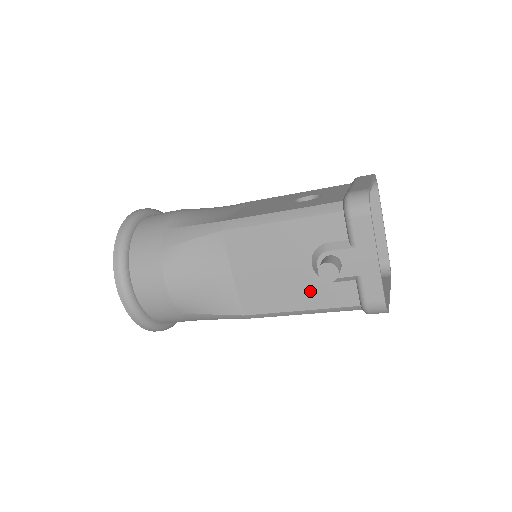
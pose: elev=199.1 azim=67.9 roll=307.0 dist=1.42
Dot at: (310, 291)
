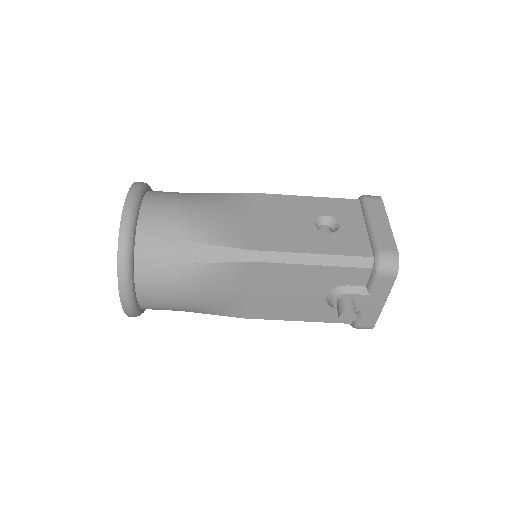
Dot at: (315, 311)
